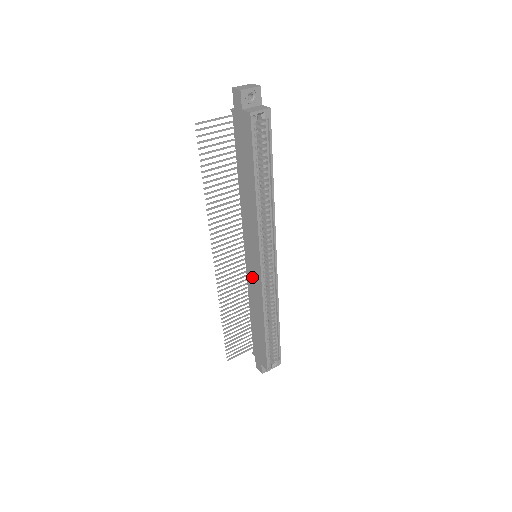
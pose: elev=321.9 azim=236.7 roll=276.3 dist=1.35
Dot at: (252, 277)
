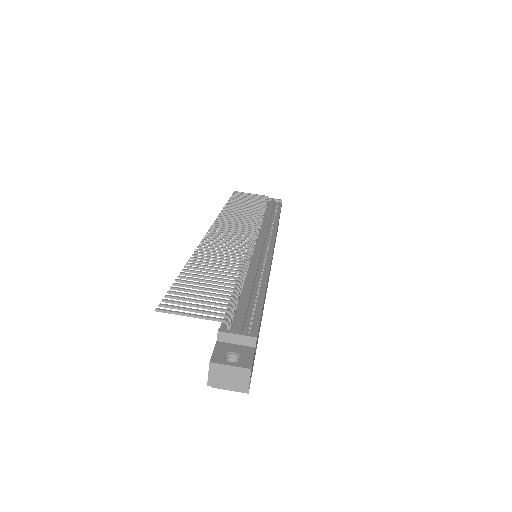
Dot at: occluded
